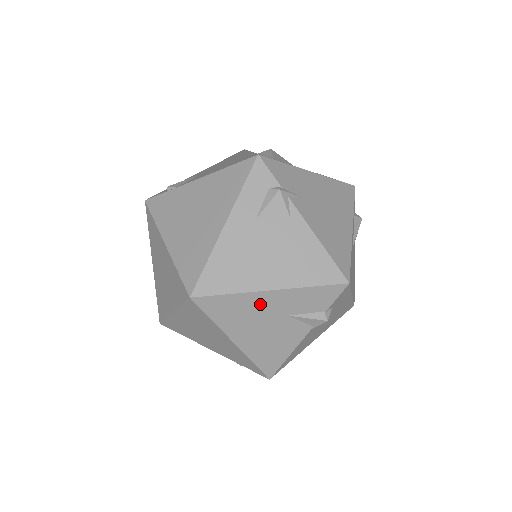
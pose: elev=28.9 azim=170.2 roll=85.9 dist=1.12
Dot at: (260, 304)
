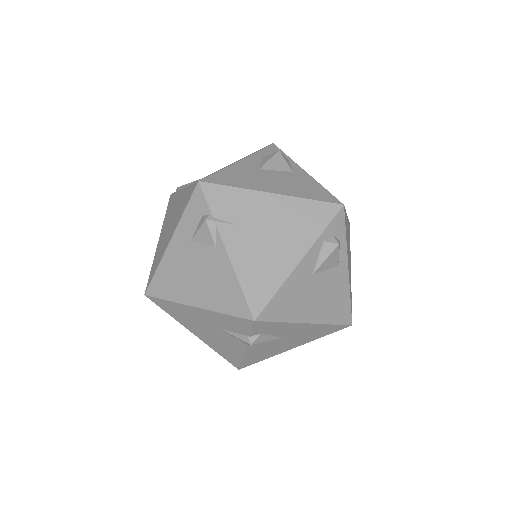
Dot at: (194, 314)
